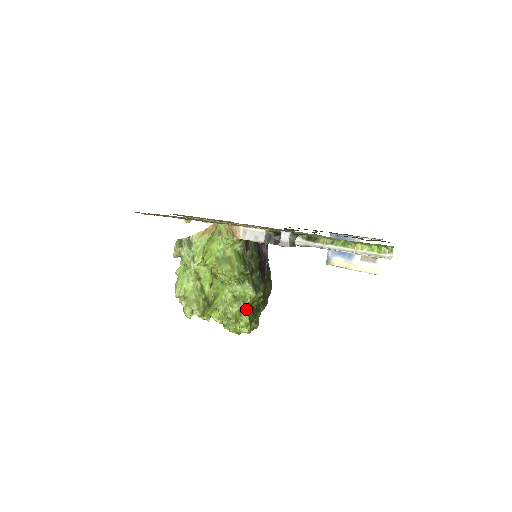
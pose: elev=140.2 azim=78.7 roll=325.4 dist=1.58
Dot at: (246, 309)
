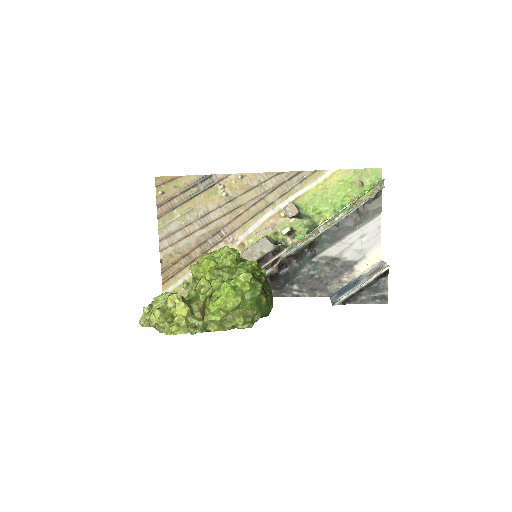
Dot at: occluded
